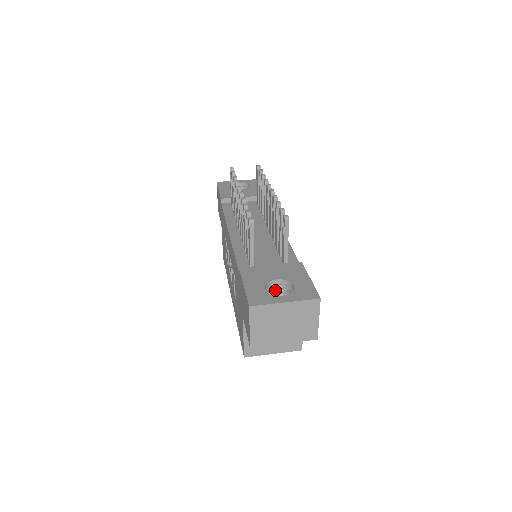
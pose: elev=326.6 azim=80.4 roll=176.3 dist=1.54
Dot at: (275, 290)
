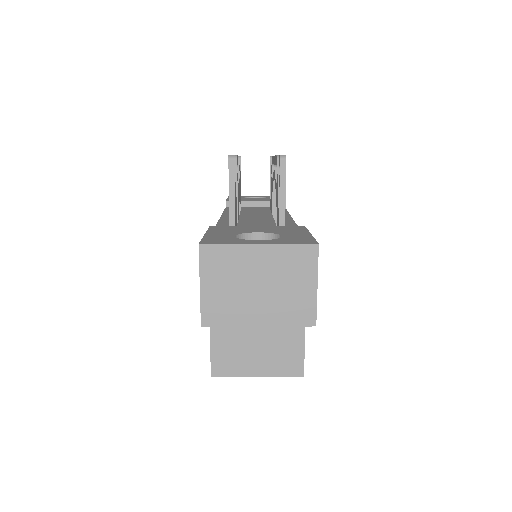
Dot at: occluded
